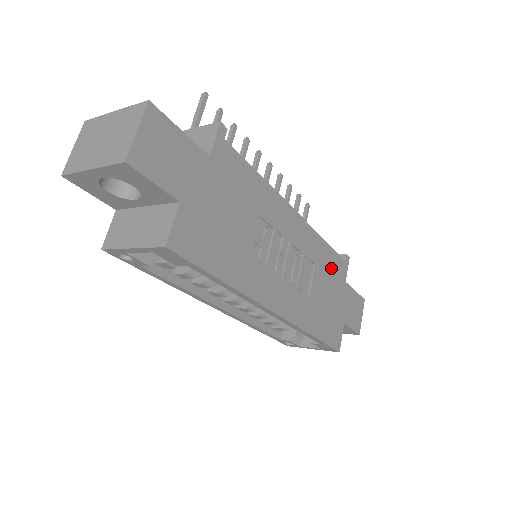
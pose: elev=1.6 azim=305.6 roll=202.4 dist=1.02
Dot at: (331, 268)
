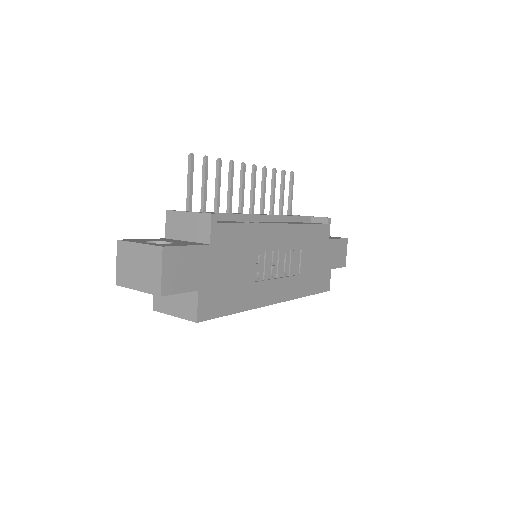
Dot at: (315, 239)
